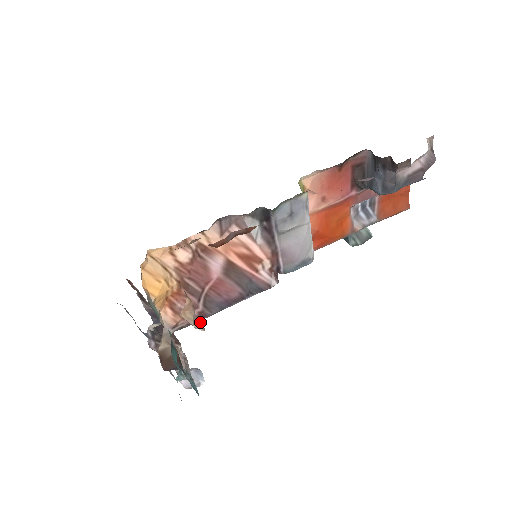
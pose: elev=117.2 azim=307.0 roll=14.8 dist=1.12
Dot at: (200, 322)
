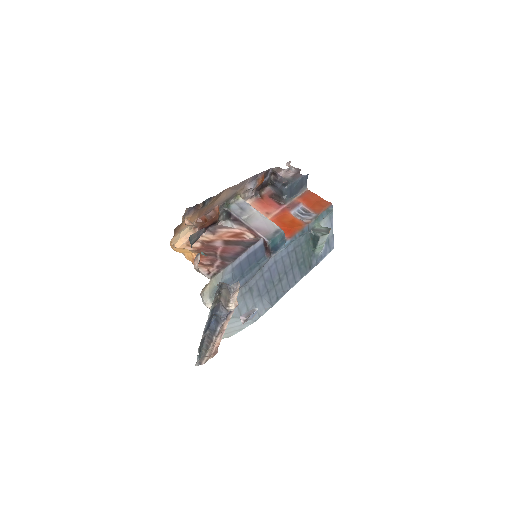
Dot at: occluded
